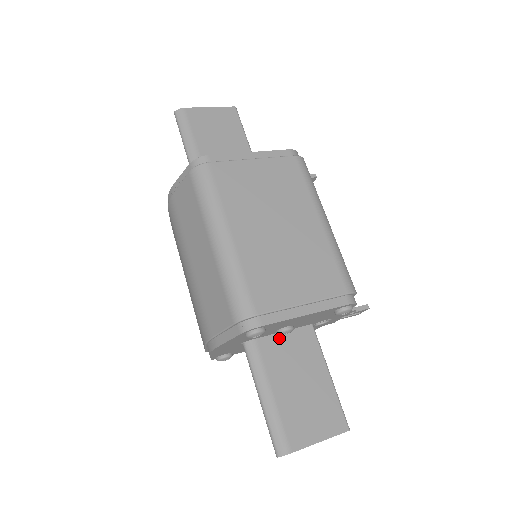
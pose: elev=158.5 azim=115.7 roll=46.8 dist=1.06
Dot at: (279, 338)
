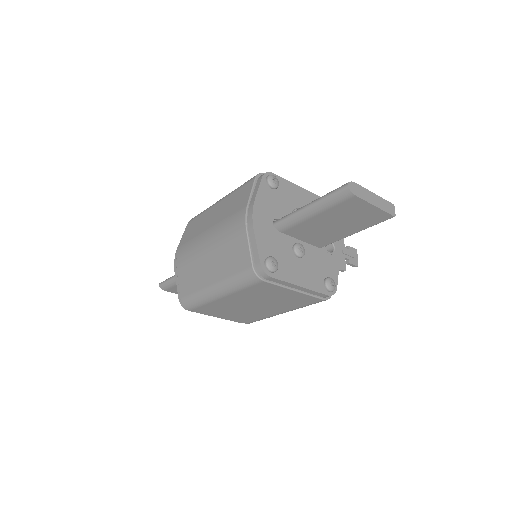
Dot at: occluded
